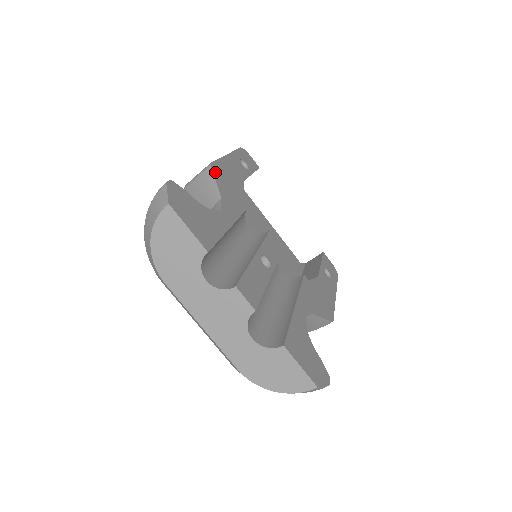
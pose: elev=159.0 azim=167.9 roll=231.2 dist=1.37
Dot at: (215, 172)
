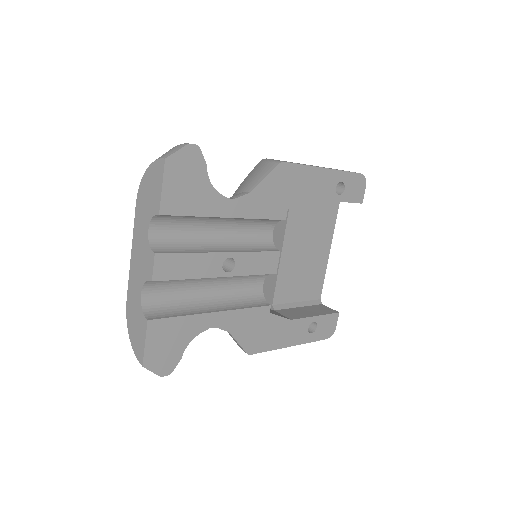
Dot at: (277, 171)
